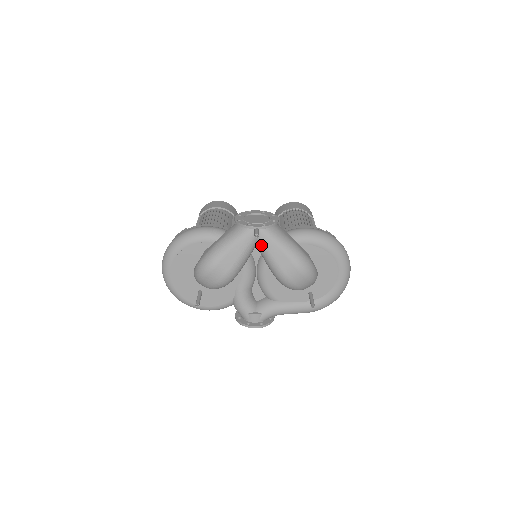
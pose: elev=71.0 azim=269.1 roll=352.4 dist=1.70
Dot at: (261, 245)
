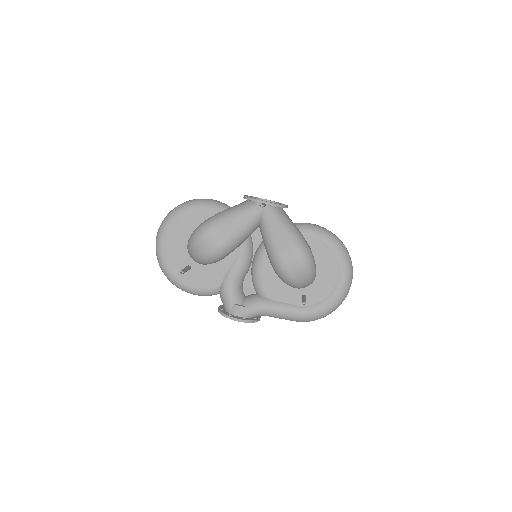
Dot at: (264, 223)
